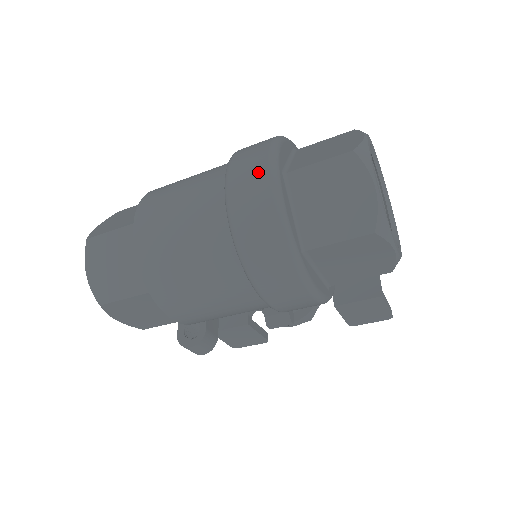
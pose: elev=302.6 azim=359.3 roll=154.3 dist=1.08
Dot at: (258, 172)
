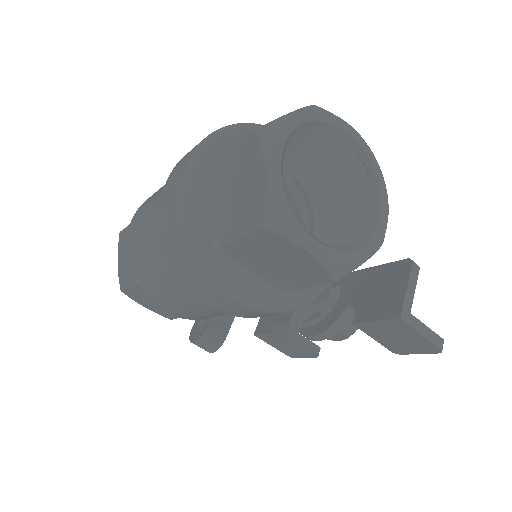
Dot at: (184, 163)
